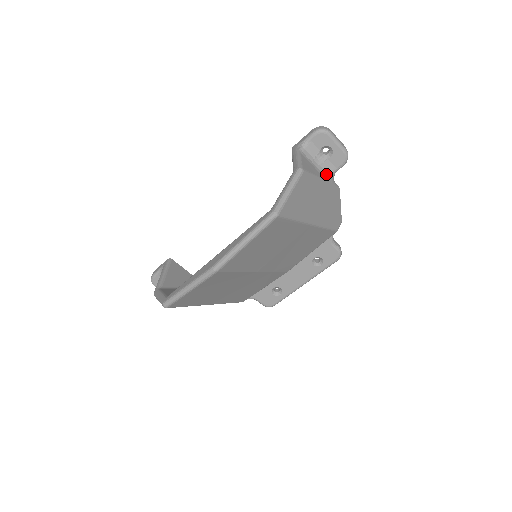
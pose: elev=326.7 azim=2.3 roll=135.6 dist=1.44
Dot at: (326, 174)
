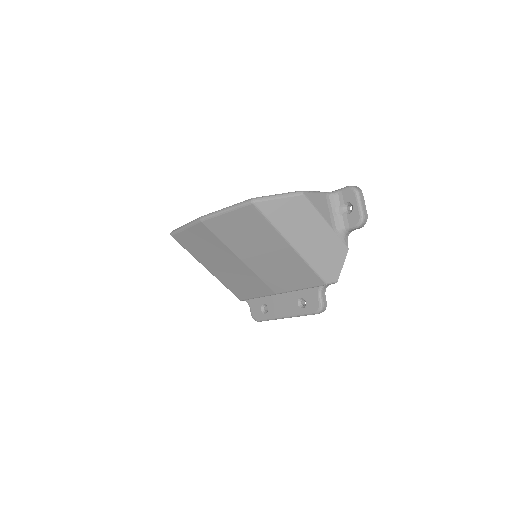
Dot at: (338, 225)
